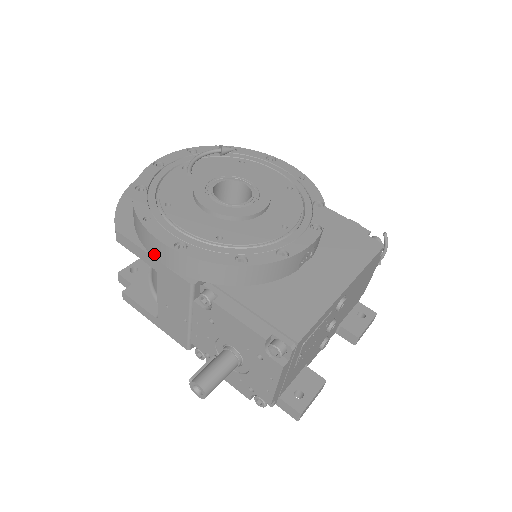
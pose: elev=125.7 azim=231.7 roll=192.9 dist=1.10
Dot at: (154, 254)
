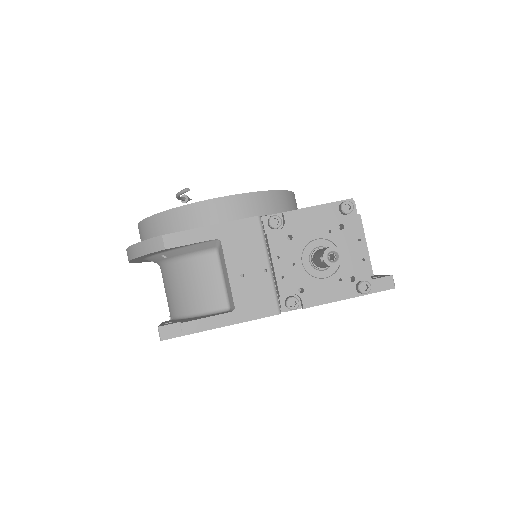
Dot at: (213, 220)
